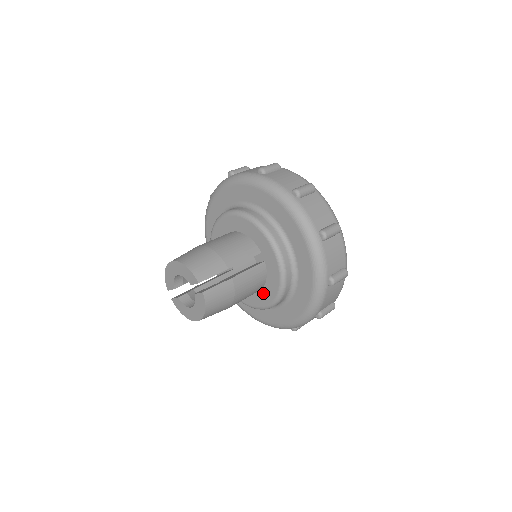
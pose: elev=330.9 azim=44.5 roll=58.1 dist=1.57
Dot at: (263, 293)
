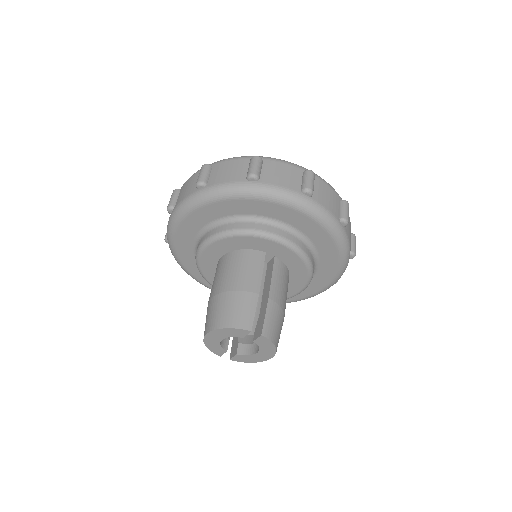
Dot at: (293, 281)
